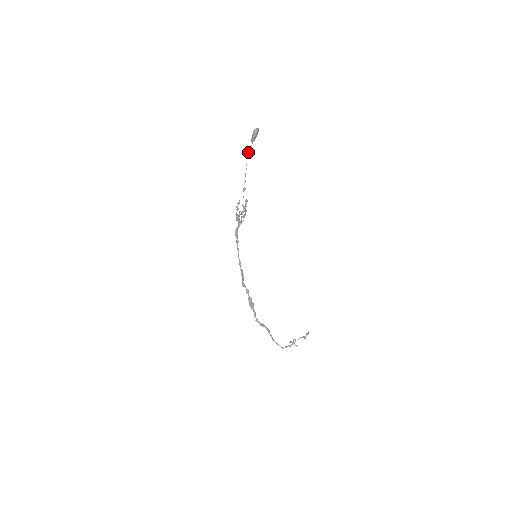
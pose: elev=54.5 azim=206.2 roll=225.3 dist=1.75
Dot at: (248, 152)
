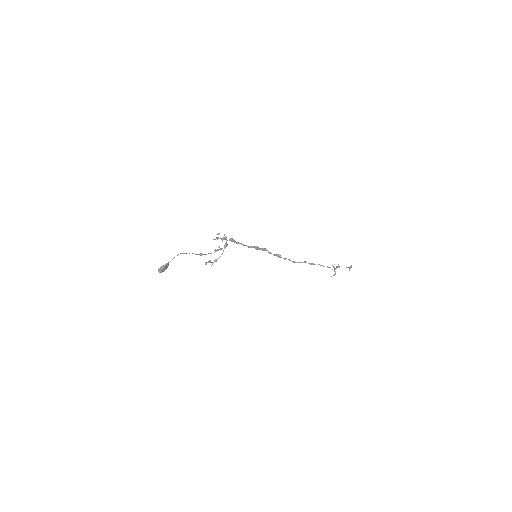
Dot at: (177, 255)
